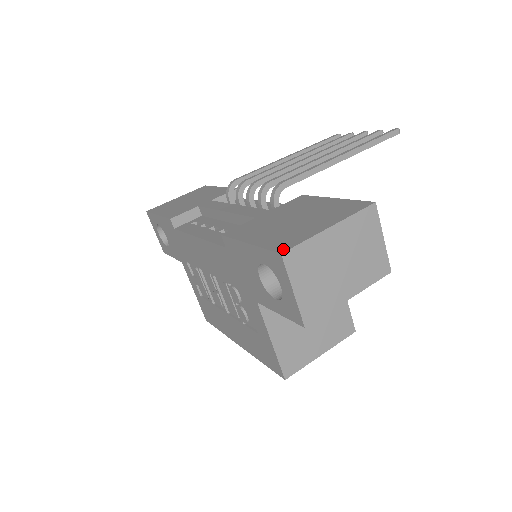
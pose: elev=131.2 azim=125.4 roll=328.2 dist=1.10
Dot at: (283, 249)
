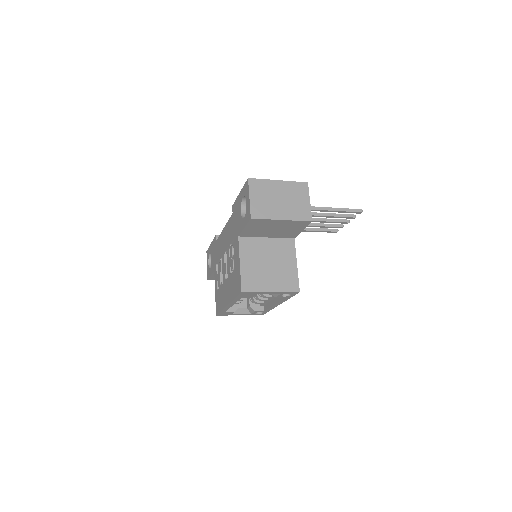
Dot at: (251, 179)
